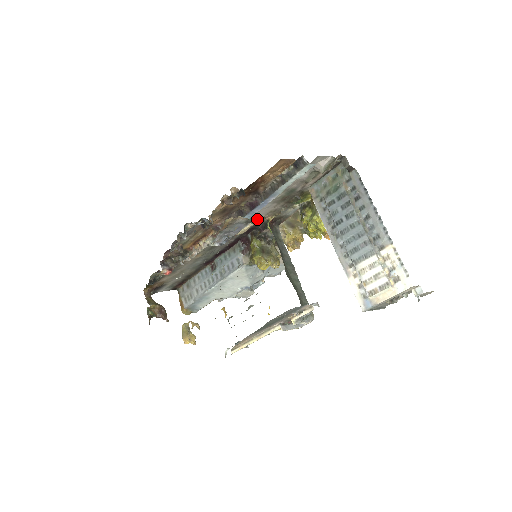
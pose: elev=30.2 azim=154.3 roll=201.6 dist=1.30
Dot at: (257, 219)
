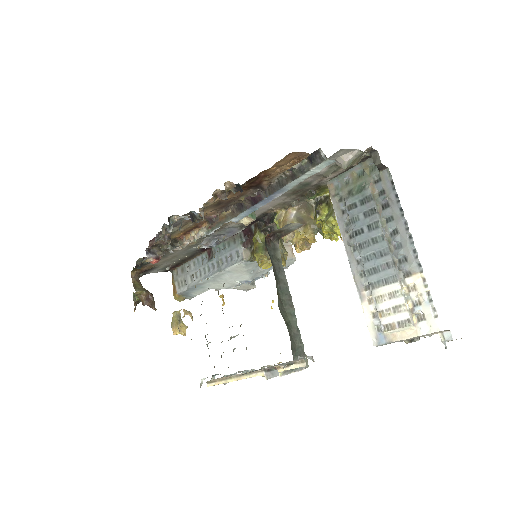
Dot at: (262, 211)
